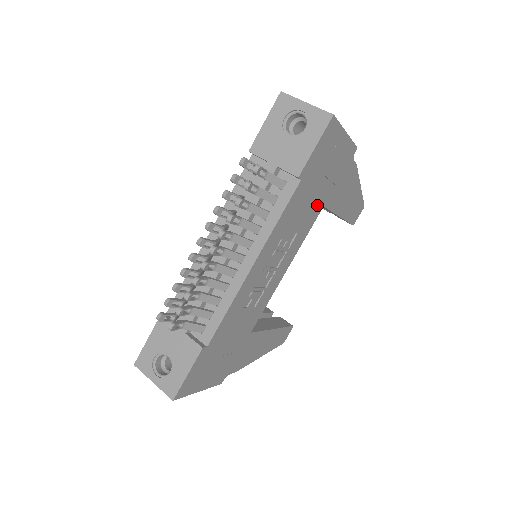
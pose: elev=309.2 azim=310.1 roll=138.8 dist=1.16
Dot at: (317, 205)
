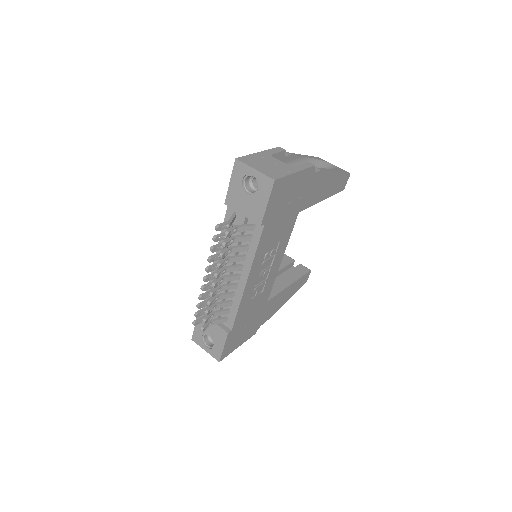
Dot at: (291, 217)
